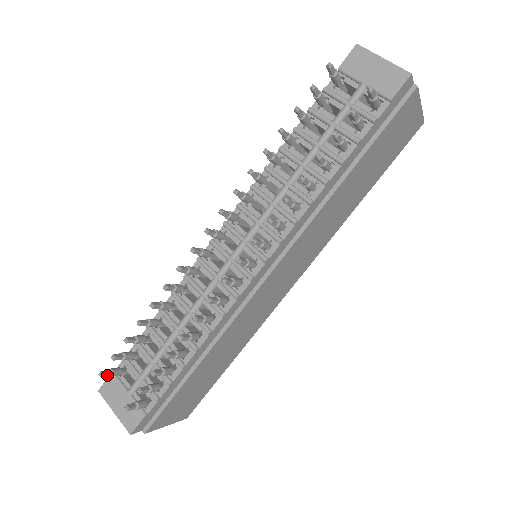
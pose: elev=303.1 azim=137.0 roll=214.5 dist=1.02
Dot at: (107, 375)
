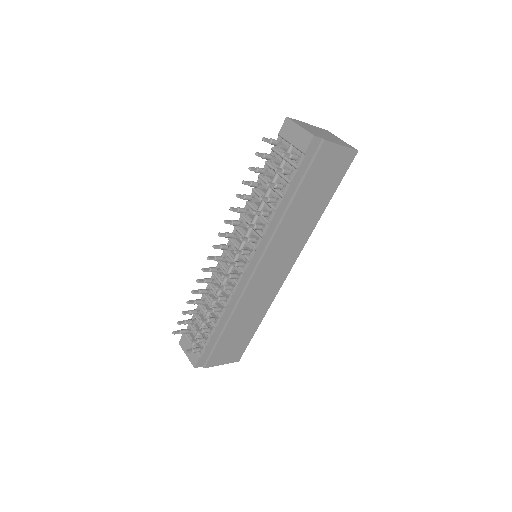
Dot at: (178, 333)
